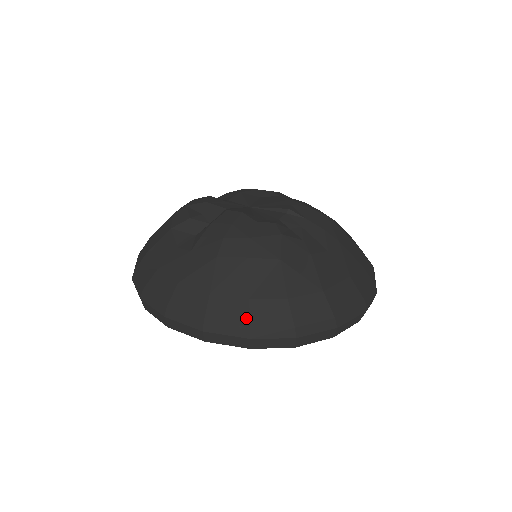
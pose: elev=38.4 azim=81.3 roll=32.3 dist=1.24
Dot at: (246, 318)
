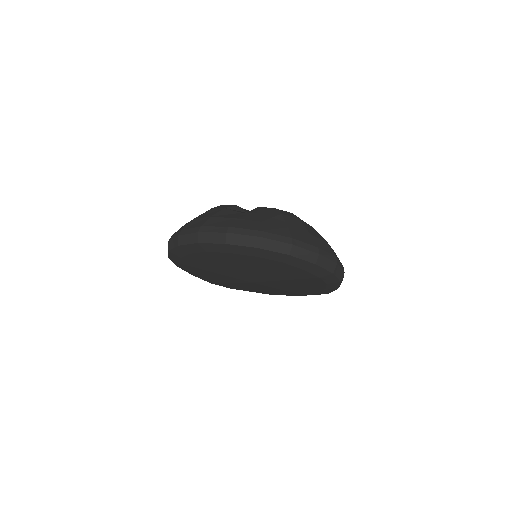
Dot at: (314, 243)
